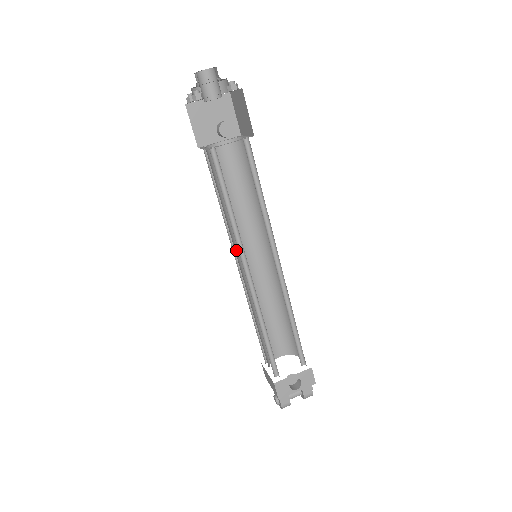
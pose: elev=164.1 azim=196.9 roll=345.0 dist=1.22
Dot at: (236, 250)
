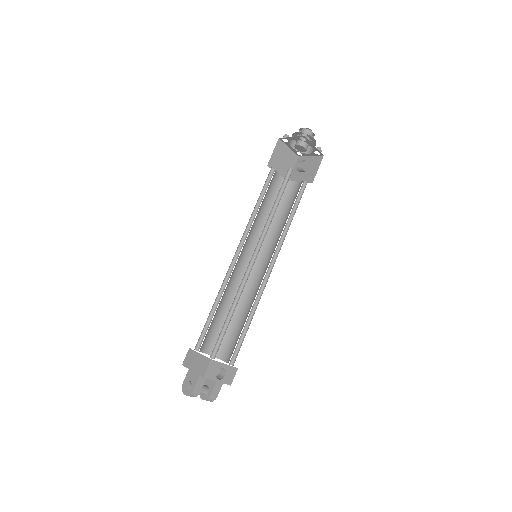
Dot at: occluded
